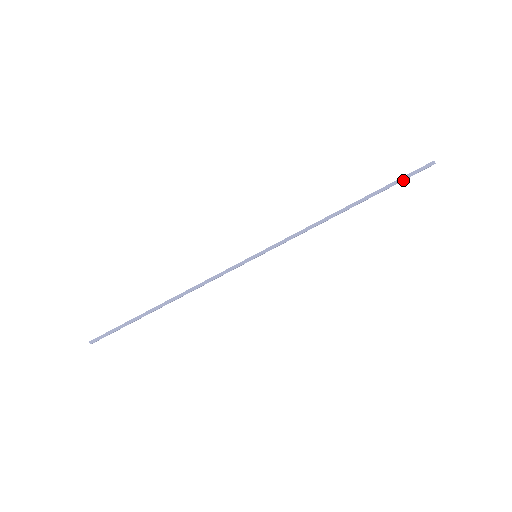
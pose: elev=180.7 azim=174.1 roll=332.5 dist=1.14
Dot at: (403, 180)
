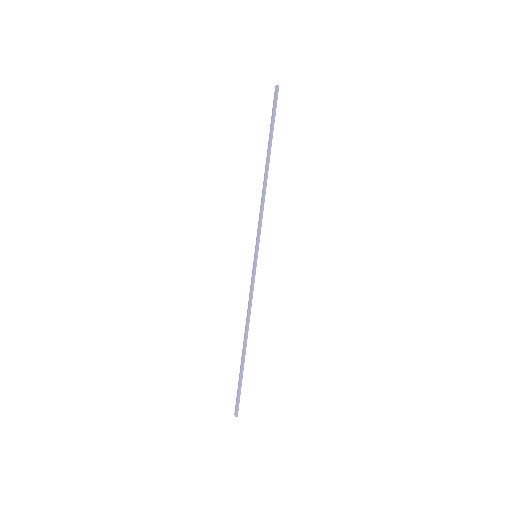
Dot at: (274, 116)
